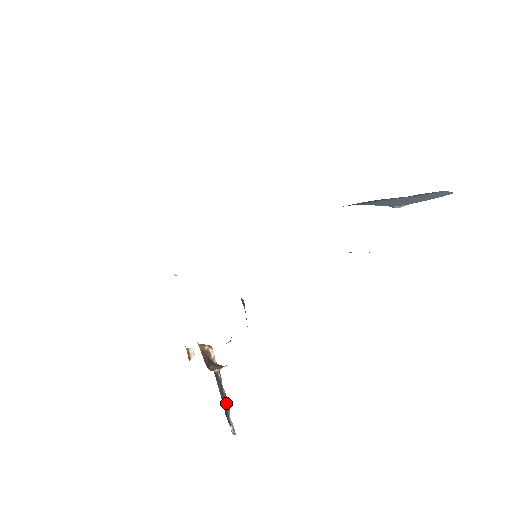
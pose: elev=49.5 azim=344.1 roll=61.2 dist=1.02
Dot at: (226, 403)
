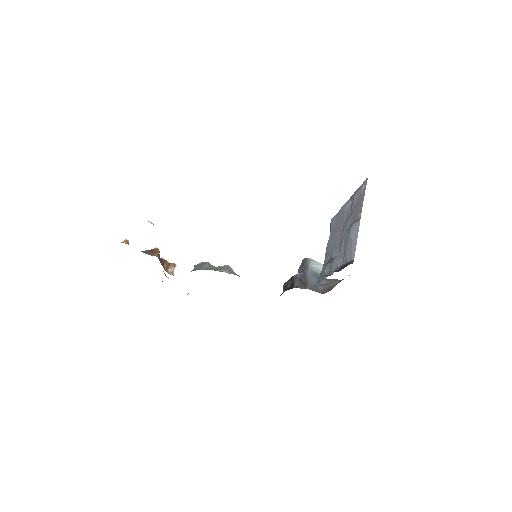
Dot at: occluded
